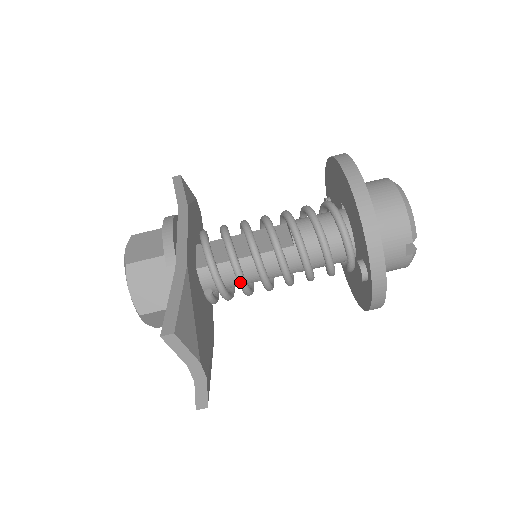
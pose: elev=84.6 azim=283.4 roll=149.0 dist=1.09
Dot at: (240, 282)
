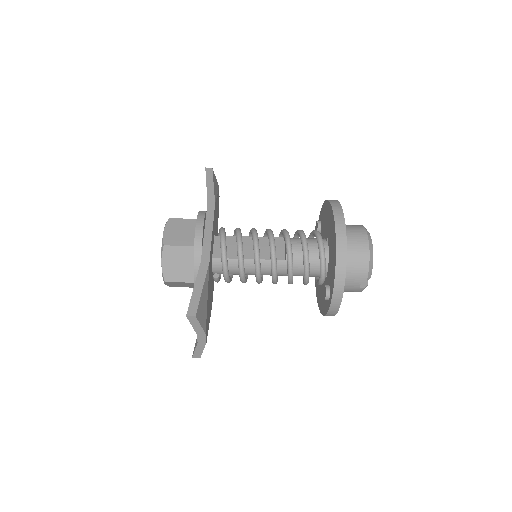
Dot at: (241, 276)
